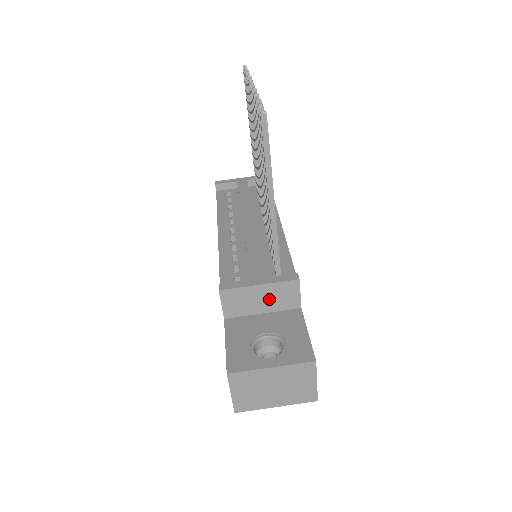
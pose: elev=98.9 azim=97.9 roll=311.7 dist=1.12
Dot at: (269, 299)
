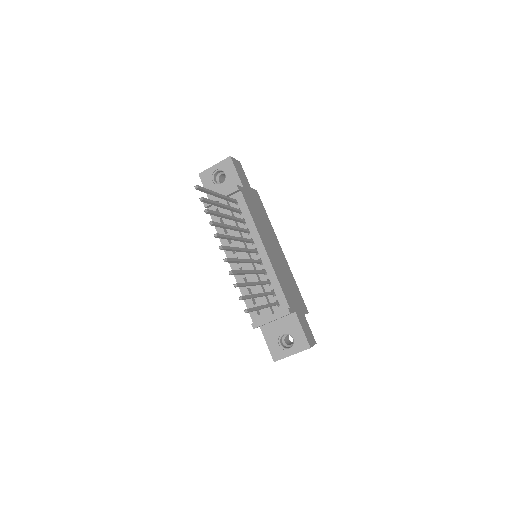
Dot at: occluded
